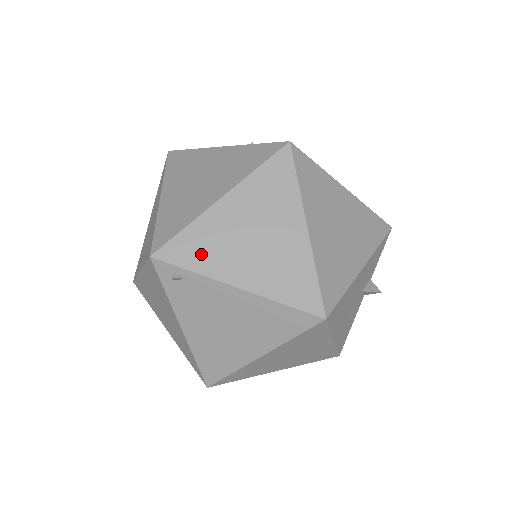
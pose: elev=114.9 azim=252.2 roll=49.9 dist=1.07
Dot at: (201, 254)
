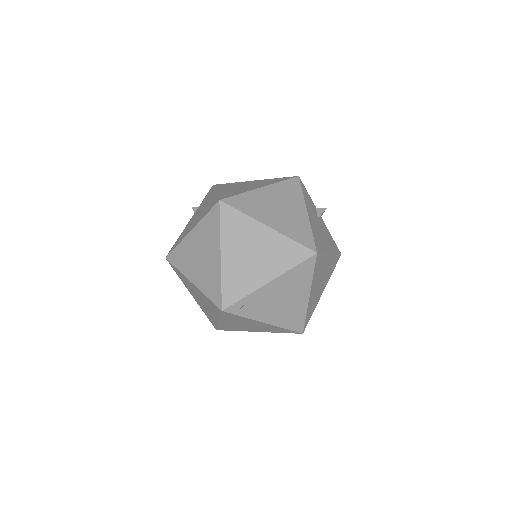
Dot at: (240, 286)
